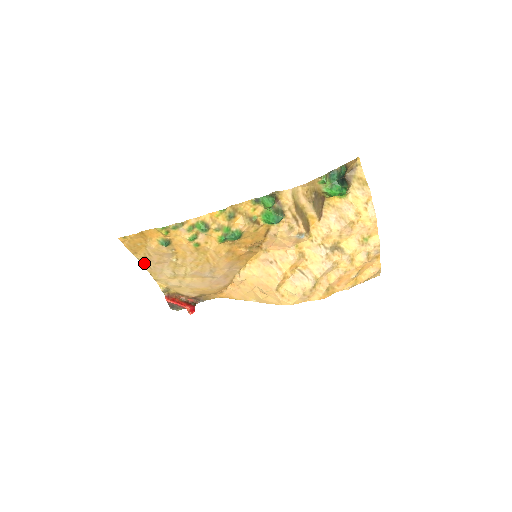
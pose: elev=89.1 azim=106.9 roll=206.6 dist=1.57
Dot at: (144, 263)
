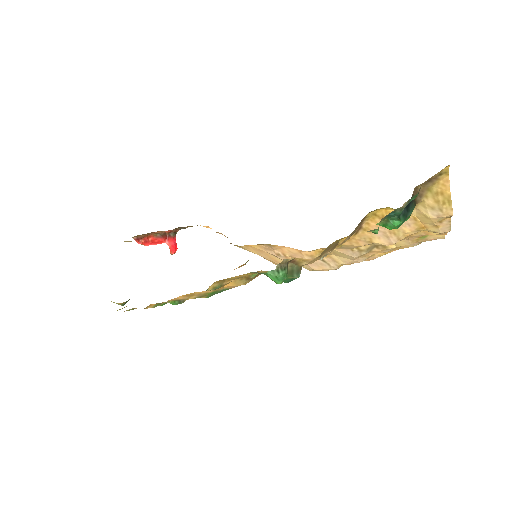
Dot at: occluded
